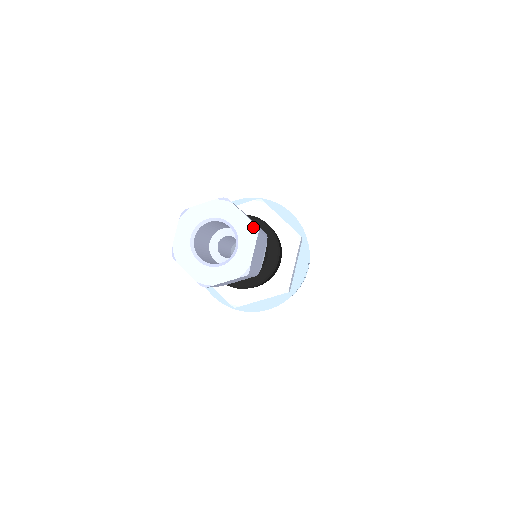
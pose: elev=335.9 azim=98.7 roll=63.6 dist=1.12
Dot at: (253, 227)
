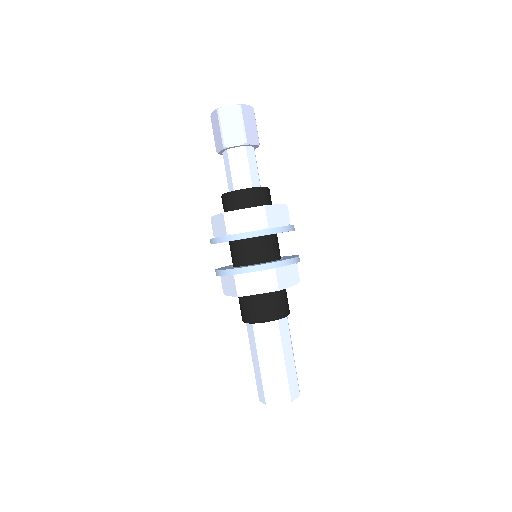
Dot at: (251, 107)
